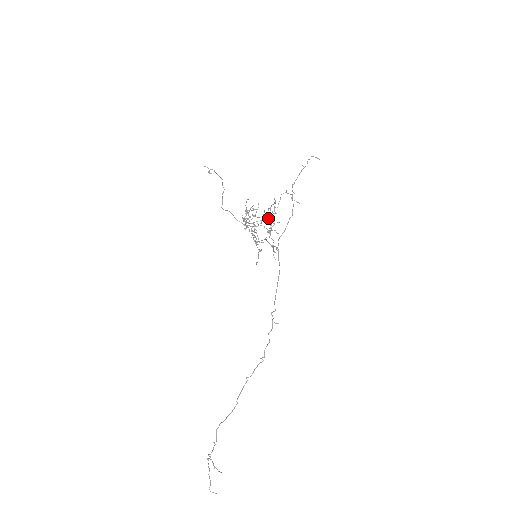
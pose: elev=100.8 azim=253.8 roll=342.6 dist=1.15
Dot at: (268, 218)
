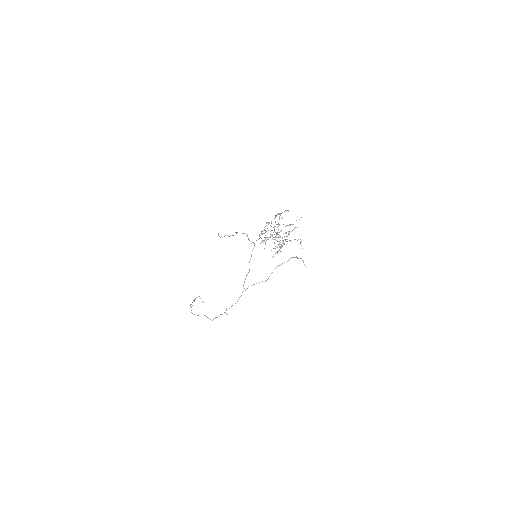
Dot at: occluded
